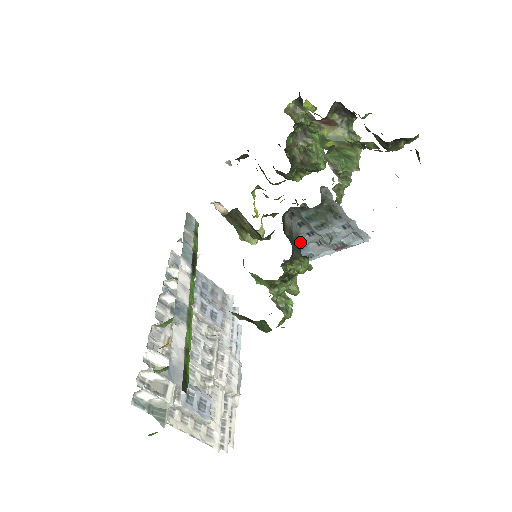
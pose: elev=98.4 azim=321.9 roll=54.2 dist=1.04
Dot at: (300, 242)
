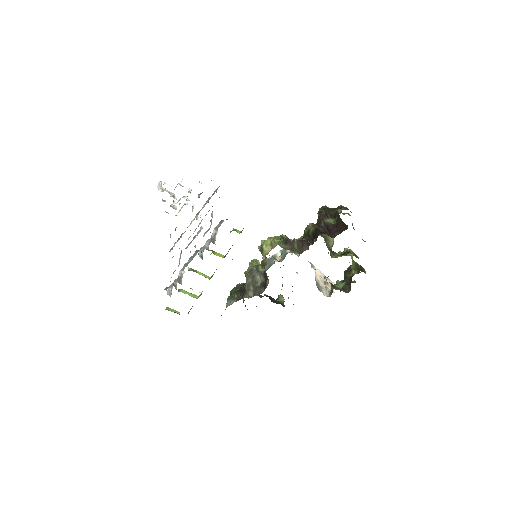
Dot at: occluded
